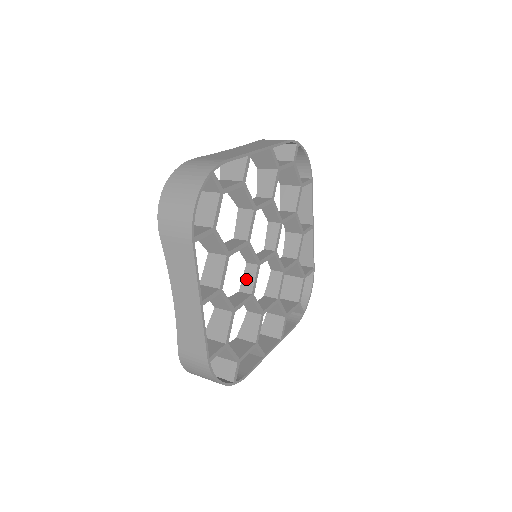
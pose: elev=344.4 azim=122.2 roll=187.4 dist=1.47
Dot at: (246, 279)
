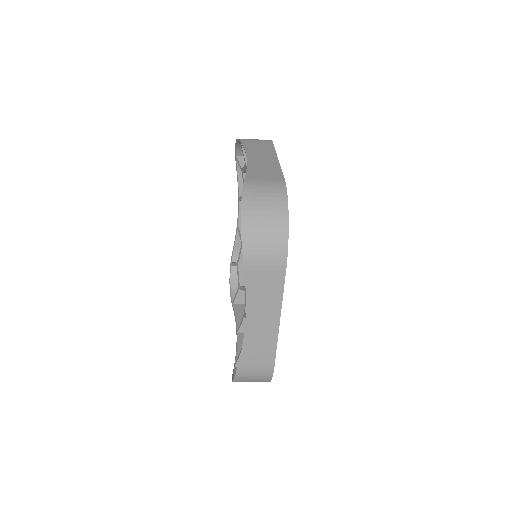
Dot at: occluded
